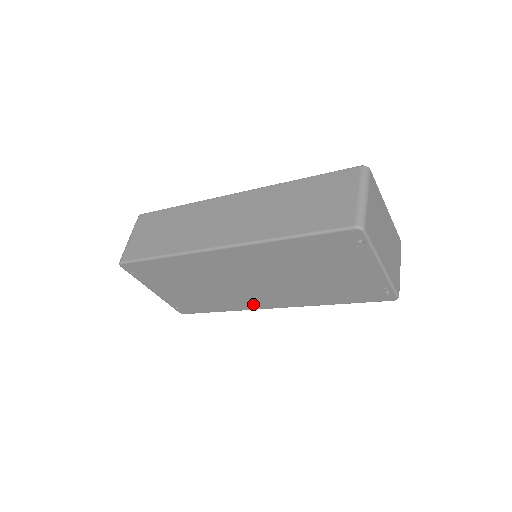
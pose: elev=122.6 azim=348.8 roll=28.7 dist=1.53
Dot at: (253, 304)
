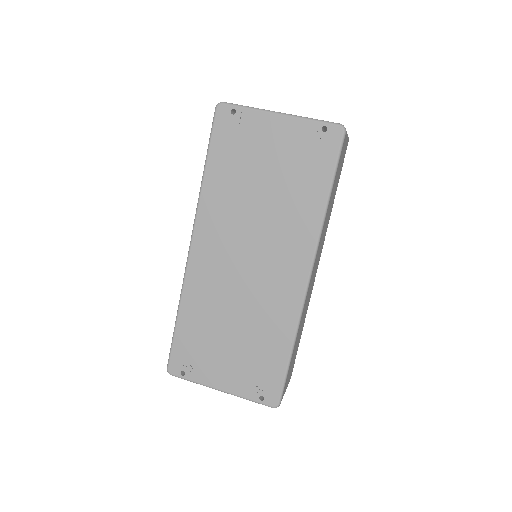
Dot at: (291, 296)
